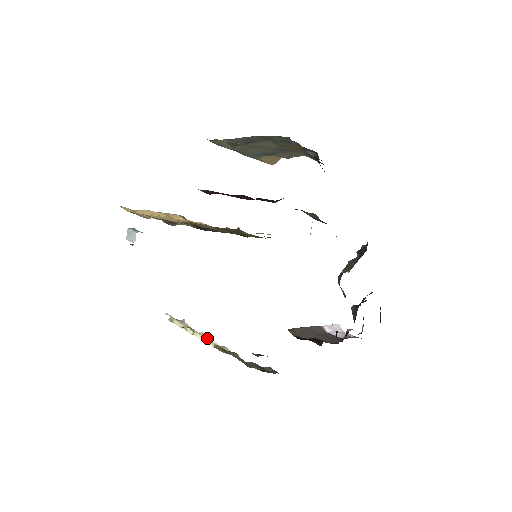
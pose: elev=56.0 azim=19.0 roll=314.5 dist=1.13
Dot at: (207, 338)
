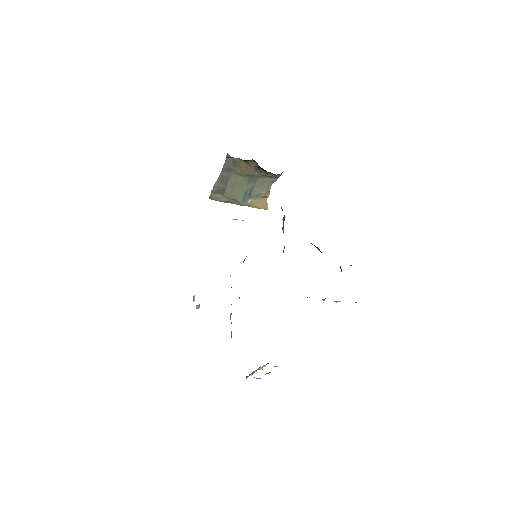
Dot at: occluded
